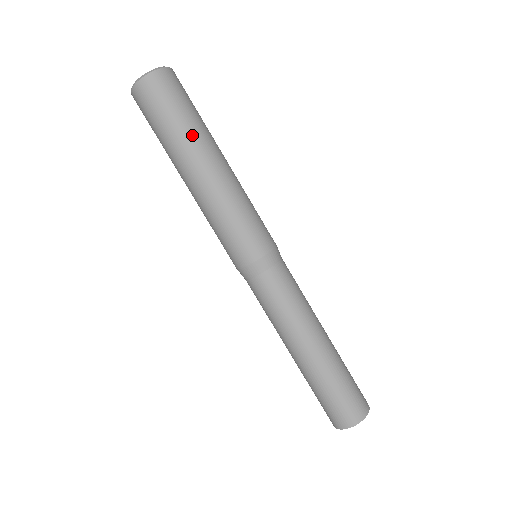
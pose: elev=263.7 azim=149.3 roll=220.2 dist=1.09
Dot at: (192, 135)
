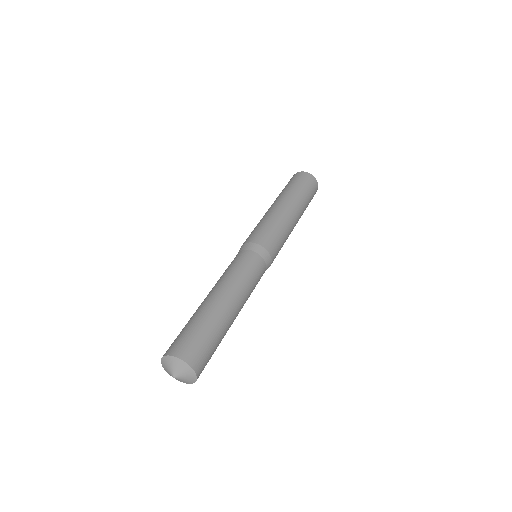
Dot at: (292, 193)
